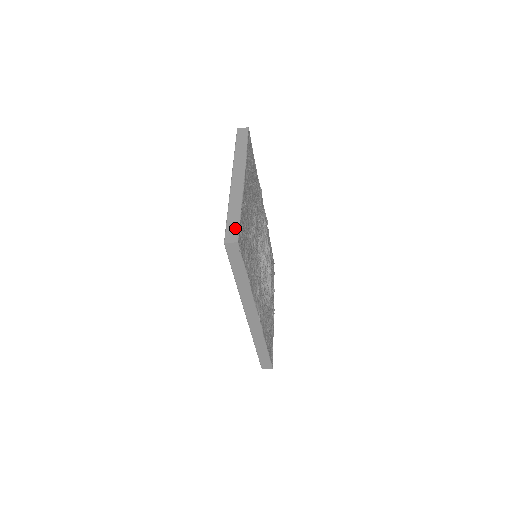
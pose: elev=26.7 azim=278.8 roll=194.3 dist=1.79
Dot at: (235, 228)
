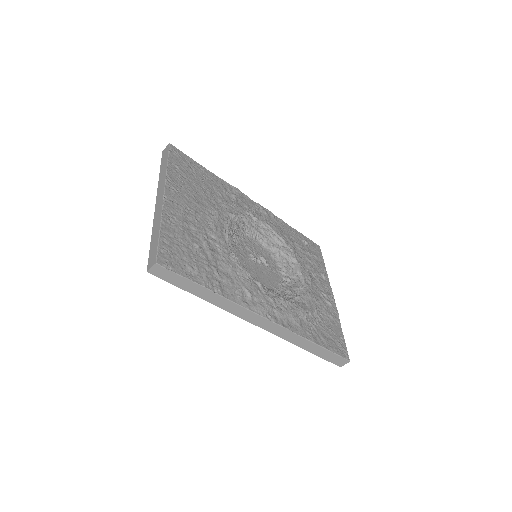
Dot at: (154, 250)
